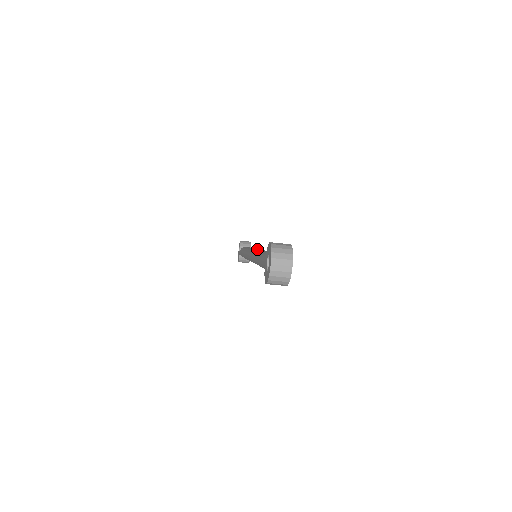
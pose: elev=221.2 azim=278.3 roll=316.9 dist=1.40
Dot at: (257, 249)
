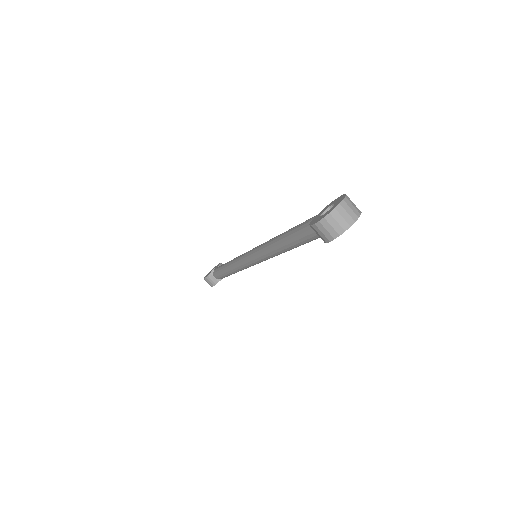
Dot at: occluded
